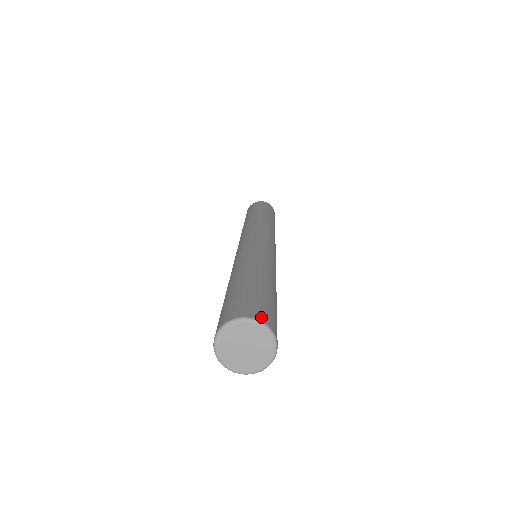
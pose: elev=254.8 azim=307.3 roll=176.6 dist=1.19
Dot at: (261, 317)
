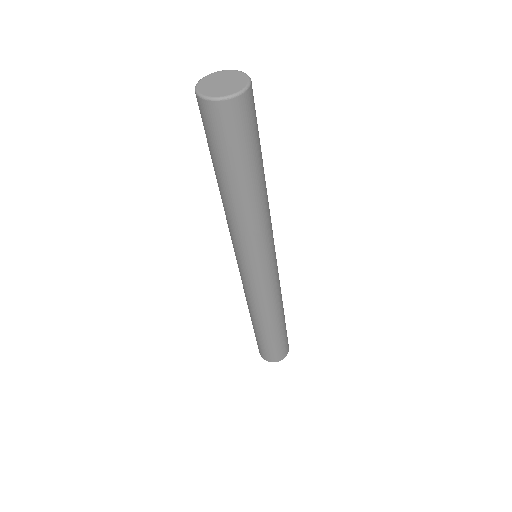
Dot at: occluded
